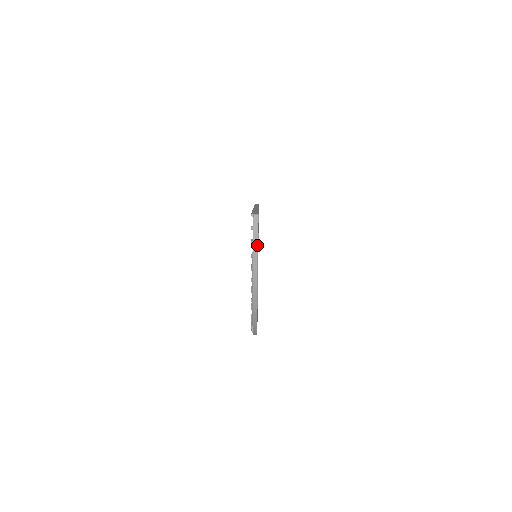
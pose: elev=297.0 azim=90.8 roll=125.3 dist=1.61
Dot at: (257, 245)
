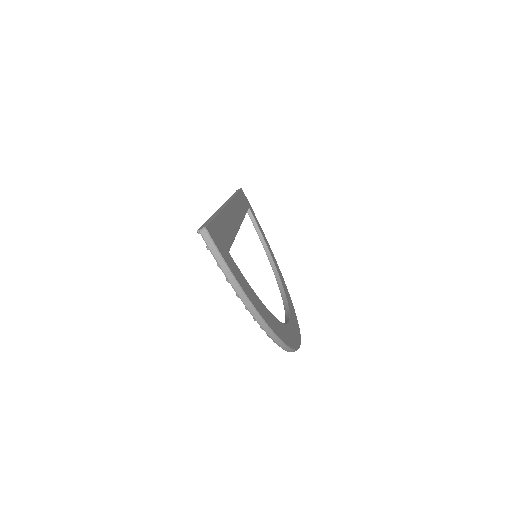
Dot at: (226, 265)
